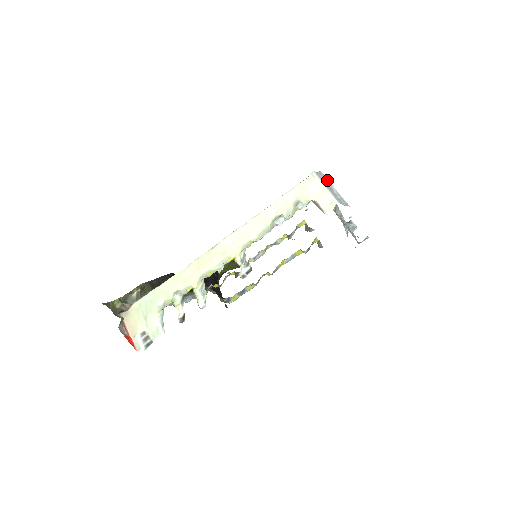
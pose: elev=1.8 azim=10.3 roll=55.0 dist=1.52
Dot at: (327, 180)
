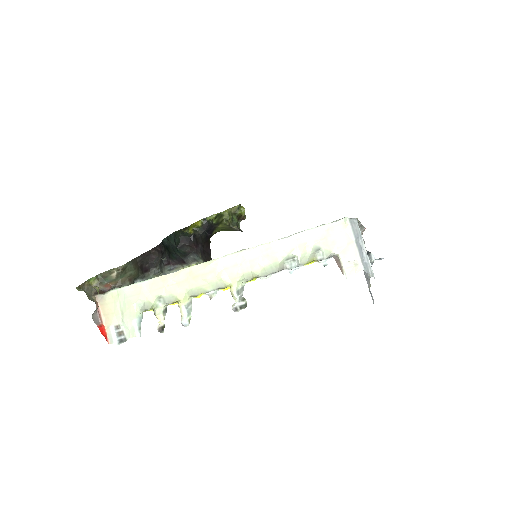
Dot at: (360, 234)
